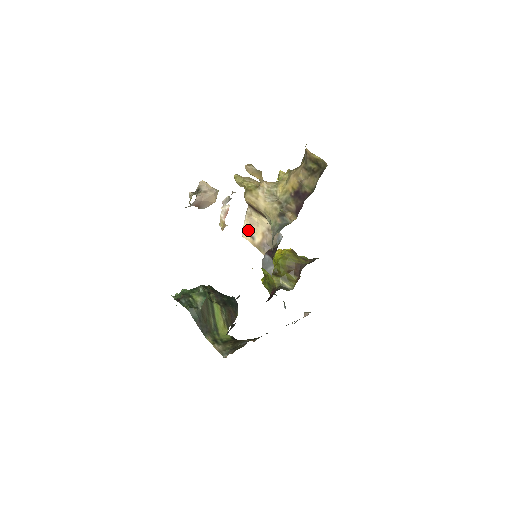
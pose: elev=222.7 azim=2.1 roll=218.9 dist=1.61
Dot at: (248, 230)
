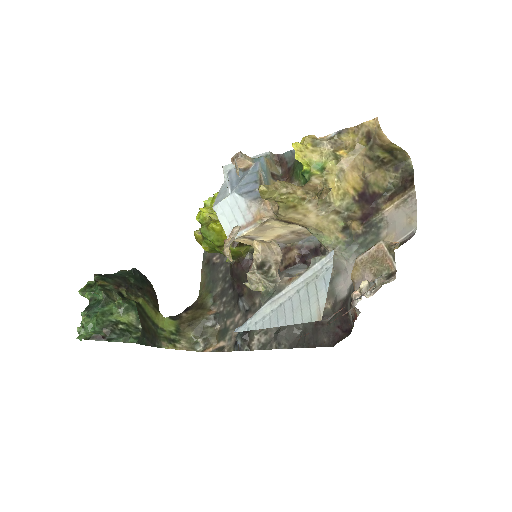
Dot at: (250, 235)
